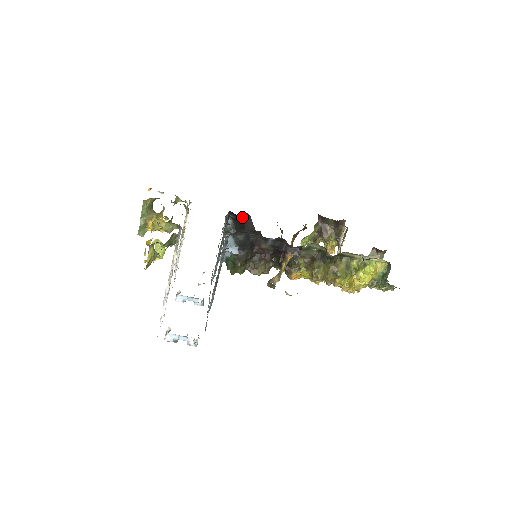
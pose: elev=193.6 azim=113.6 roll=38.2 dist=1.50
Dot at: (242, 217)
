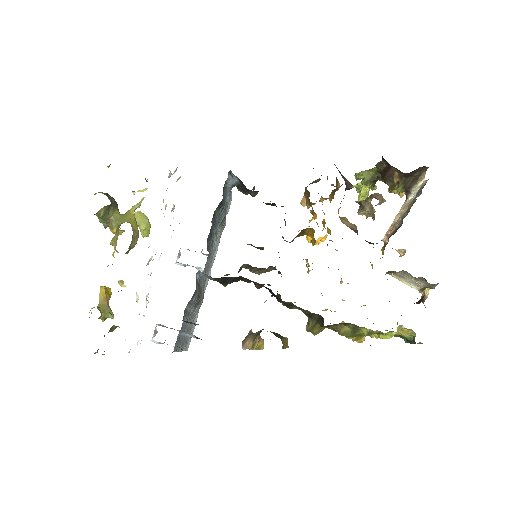
Dot at: occluded
